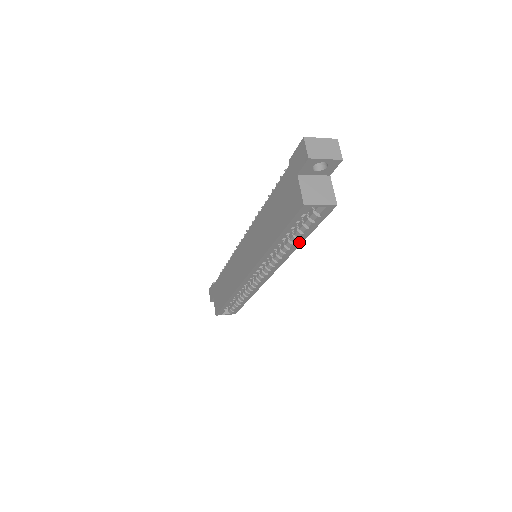
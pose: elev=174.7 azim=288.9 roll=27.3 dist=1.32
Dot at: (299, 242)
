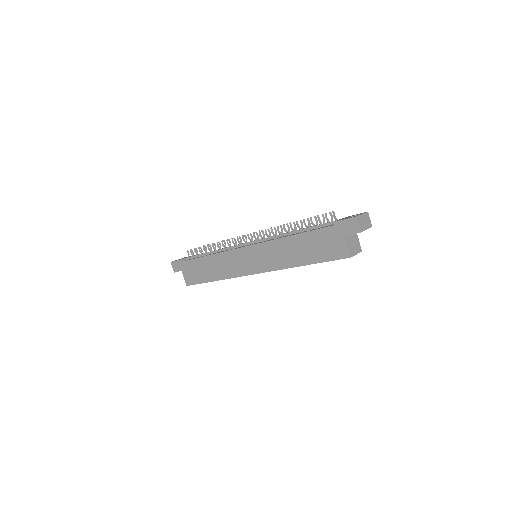
Dot at: occluded
